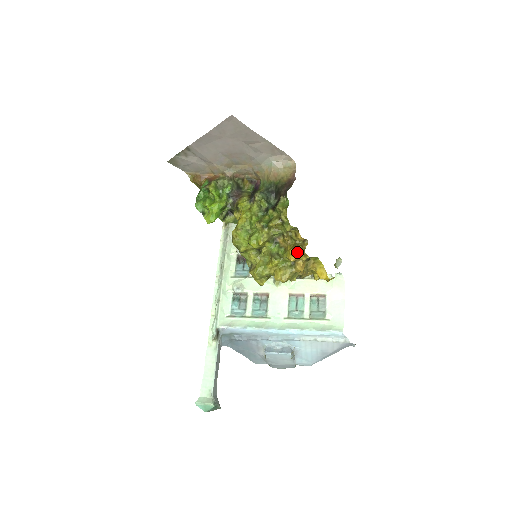
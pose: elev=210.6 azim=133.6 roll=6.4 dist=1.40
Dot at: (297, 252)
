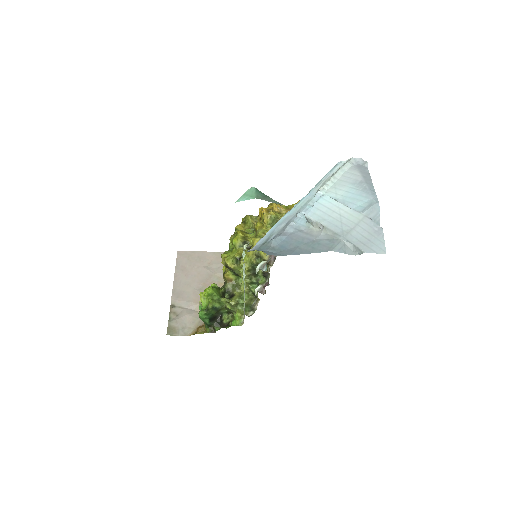
Dot at: occluded
